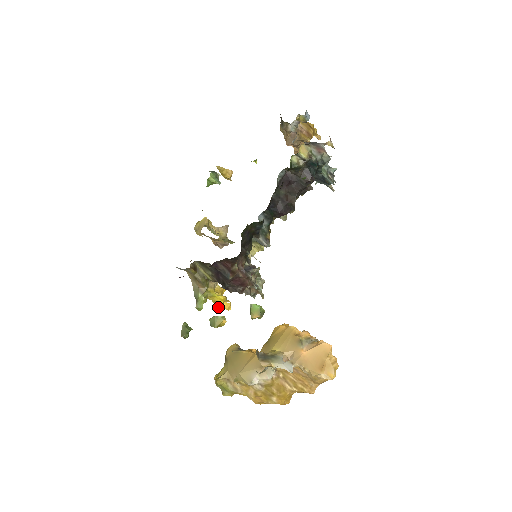
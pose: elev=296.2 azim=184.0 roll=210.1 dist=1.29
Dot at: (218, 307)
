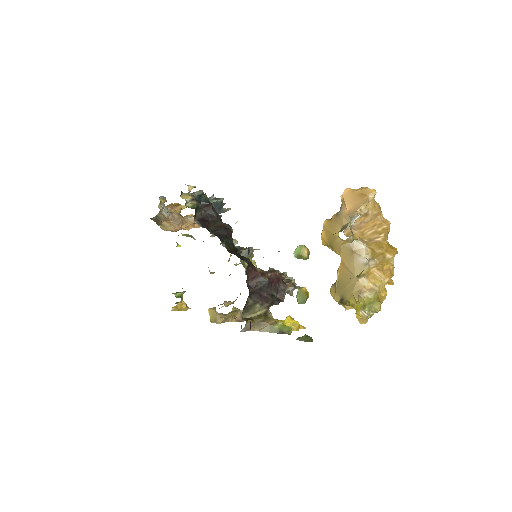
Dot at: (297, 327)
